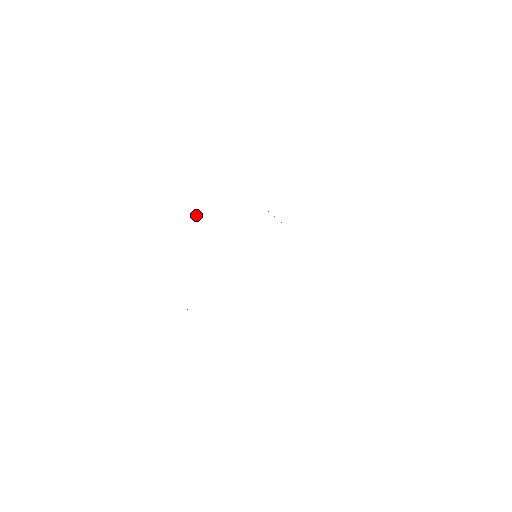
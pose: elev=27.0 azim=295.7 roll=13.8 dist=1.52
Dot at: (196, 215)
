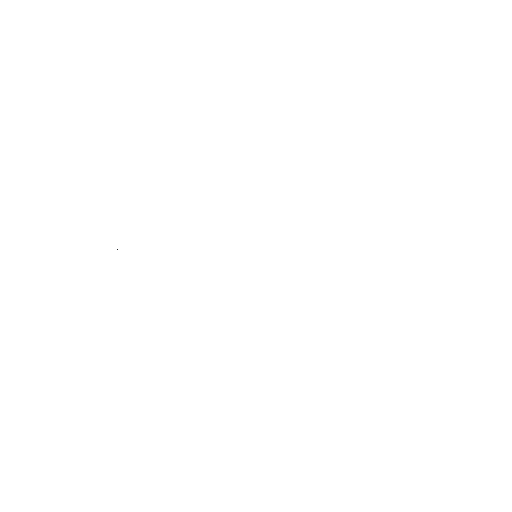
Dot at: occluded
